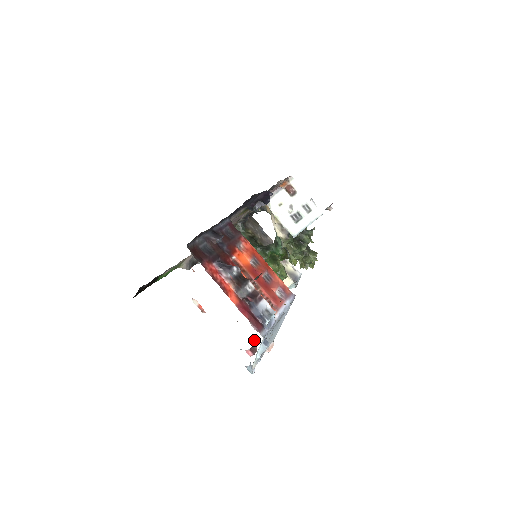
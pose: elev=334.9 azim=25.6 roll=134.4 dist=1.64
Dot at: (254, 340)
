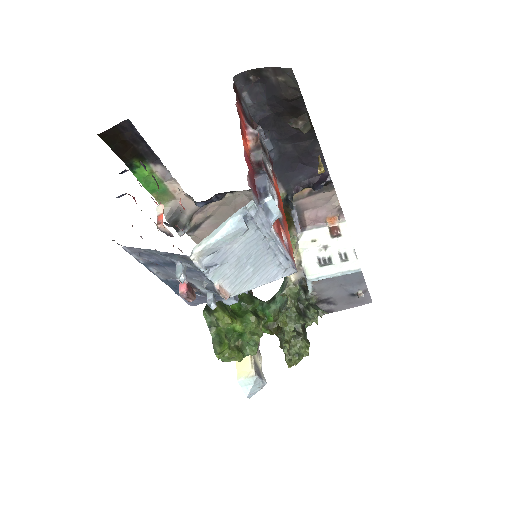
Dot at: (197, 294)
